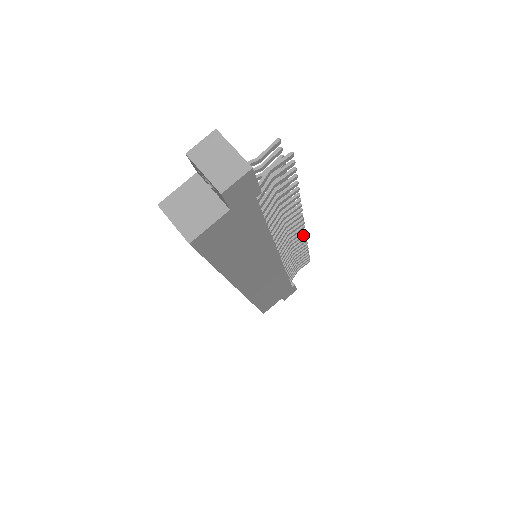
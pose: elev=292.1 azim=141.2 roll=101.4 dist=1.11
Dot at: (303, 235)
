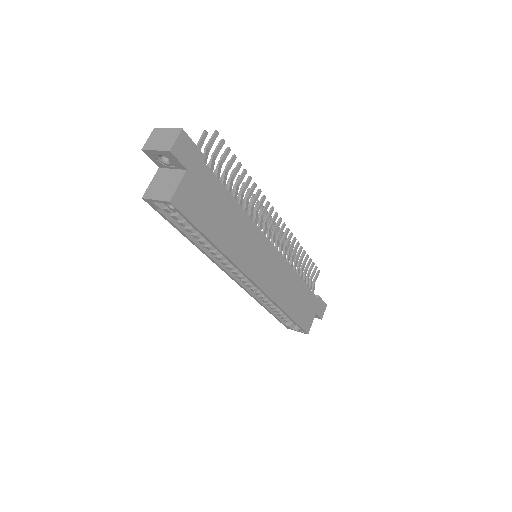
Dot at: (287, 230)
